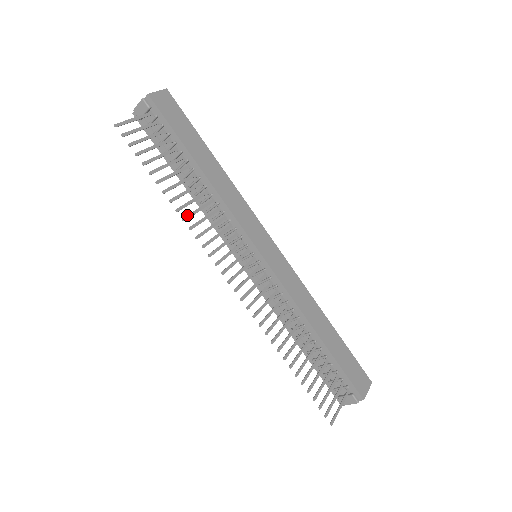
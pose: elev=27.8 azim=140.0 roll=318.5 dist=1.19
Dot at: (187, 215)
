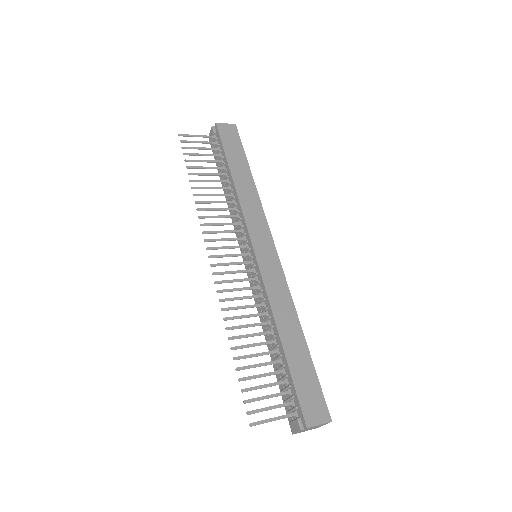
Dot at: (201, 201)
